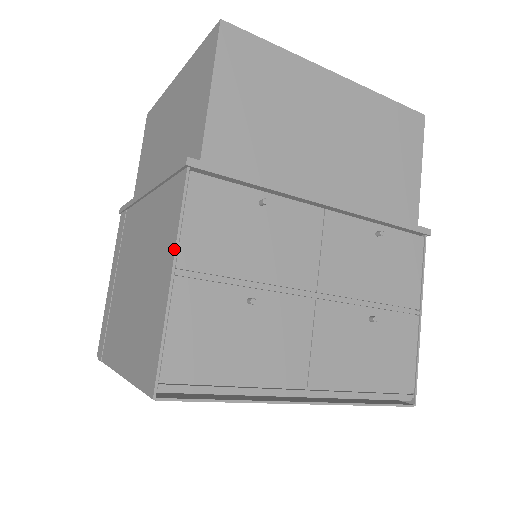
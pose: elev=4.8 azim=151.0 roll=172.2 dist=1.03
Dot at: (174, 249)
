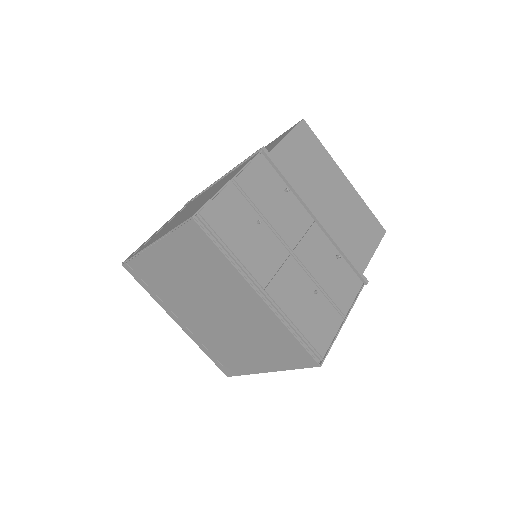
Dot at: (238, 172)
